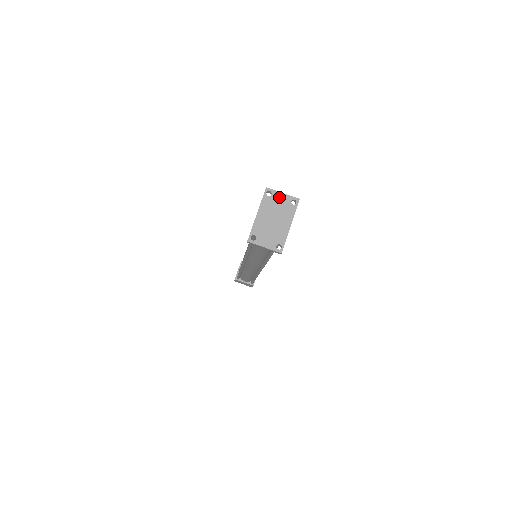
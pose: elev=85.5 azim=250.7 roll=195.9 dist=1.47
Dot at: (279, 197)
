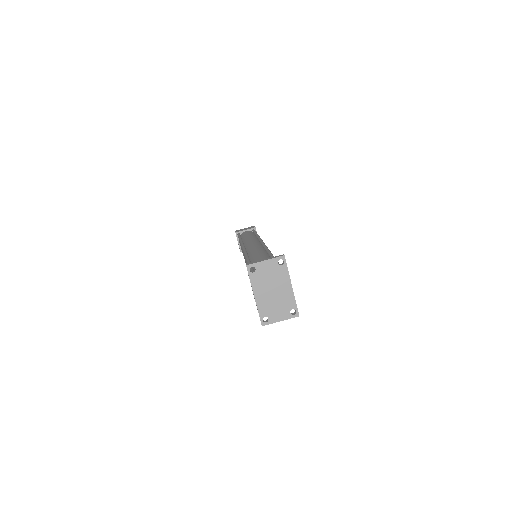
Dot at: (264, 267)
